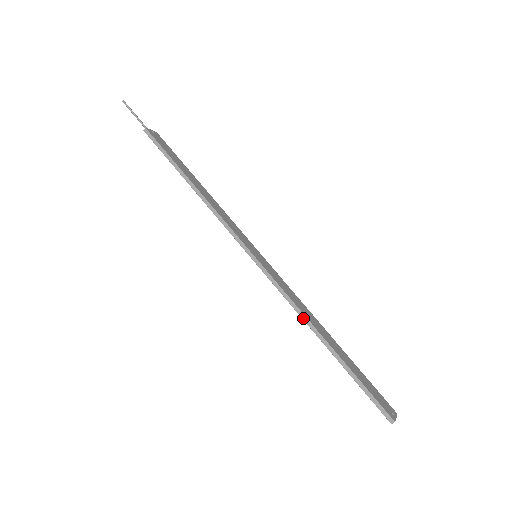
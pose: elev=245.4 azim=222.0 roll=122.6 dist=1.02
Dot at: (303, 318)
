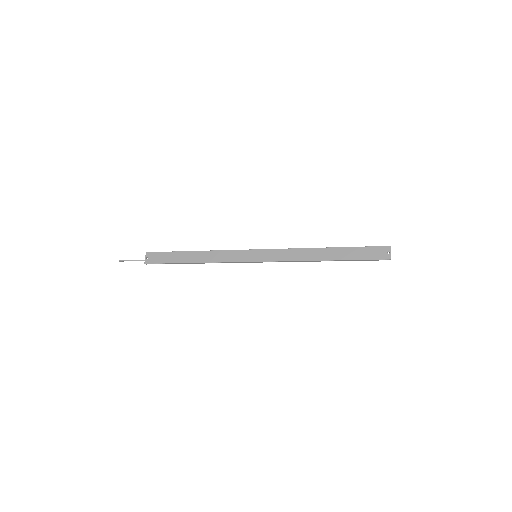
Dot at: occluded
